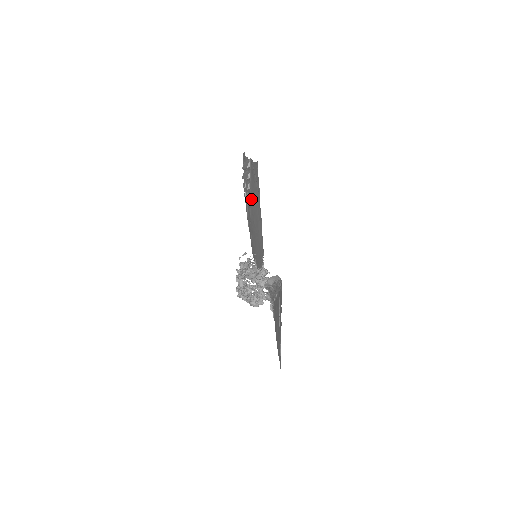
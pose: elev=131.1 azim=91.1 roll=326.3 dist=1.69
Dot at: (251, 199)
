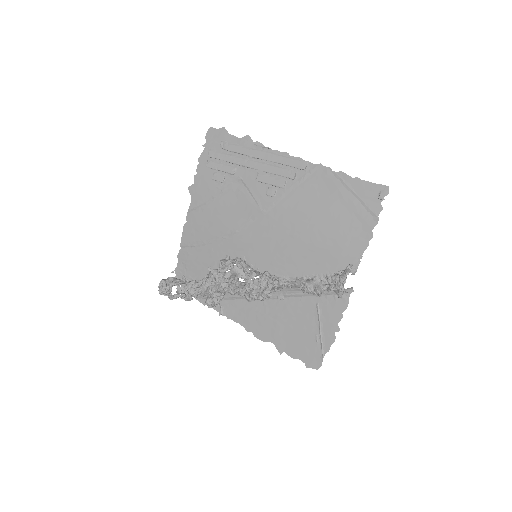
Dot at: (294, 201)
